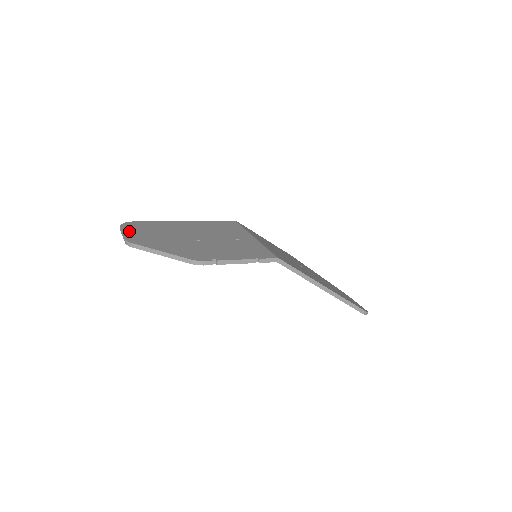
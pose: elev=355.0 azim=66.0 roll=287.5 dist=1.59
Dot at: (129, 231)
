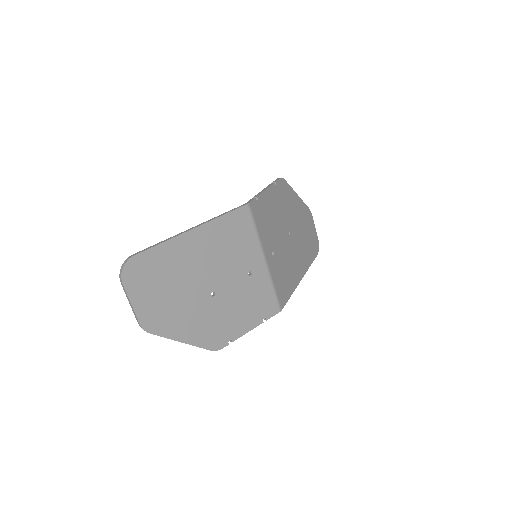
Dot at: (137, 297)
